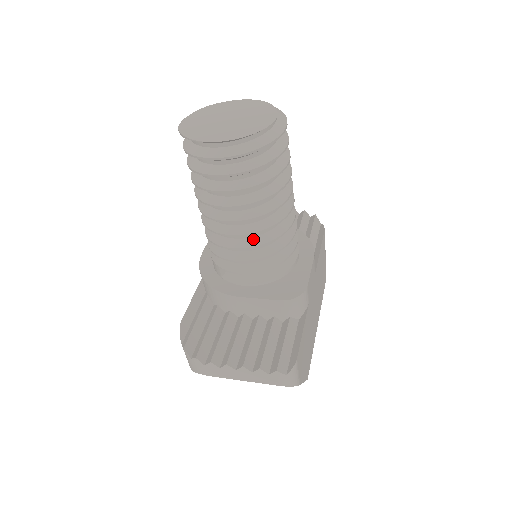
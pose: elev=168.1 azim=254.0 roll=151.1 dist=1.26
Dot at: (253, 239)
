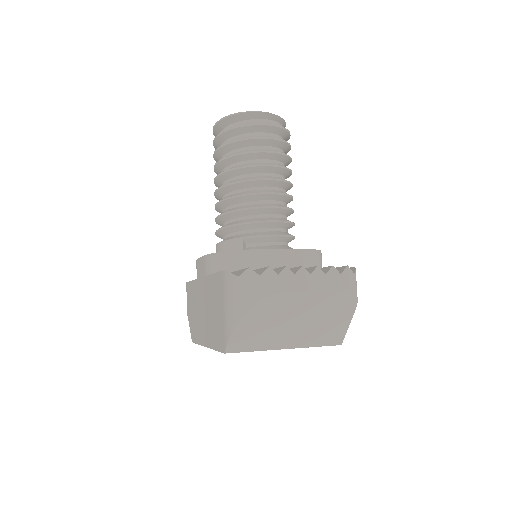
Dot at: (277, 204)
